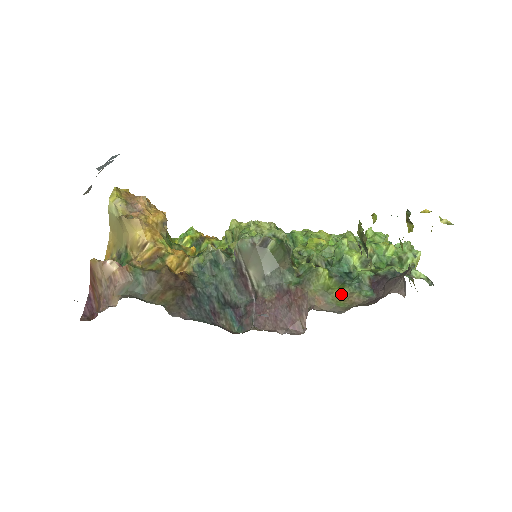
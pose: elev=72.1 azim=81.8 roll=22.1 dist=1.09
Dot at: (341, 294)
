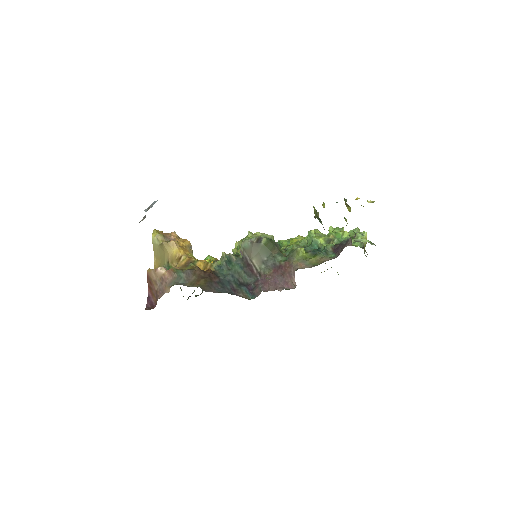
Dot at: (315, 260)
